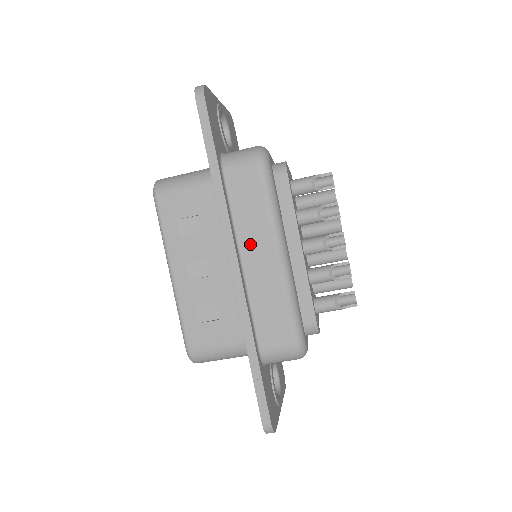
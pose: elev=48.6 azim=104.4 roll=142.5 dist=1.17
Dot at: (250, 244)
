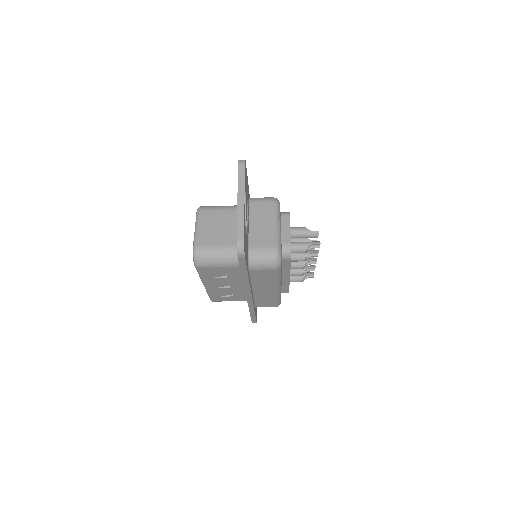
Dot at: (260, 287)
